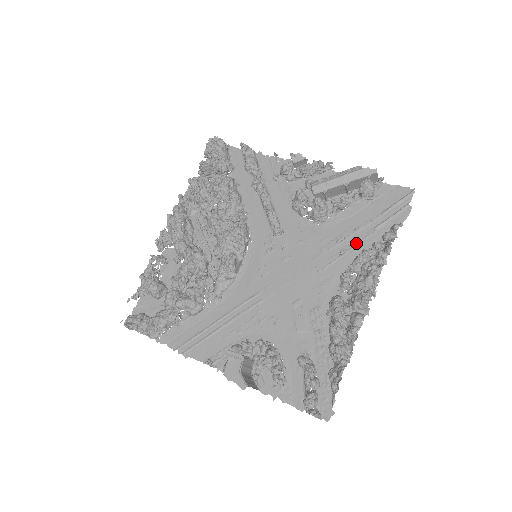
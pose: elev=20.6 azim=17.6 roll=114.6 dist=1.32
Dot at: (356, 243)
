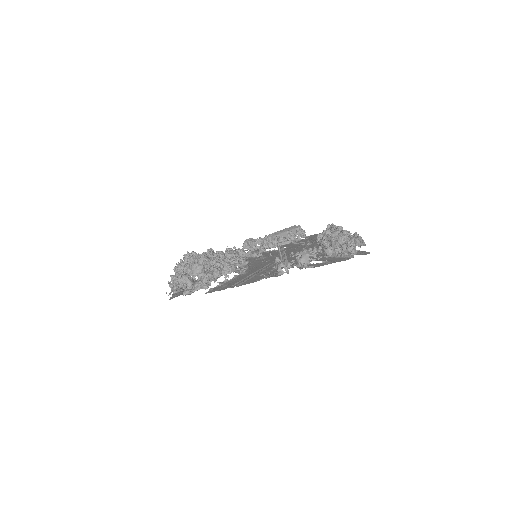
Dot at: (313, 242)
